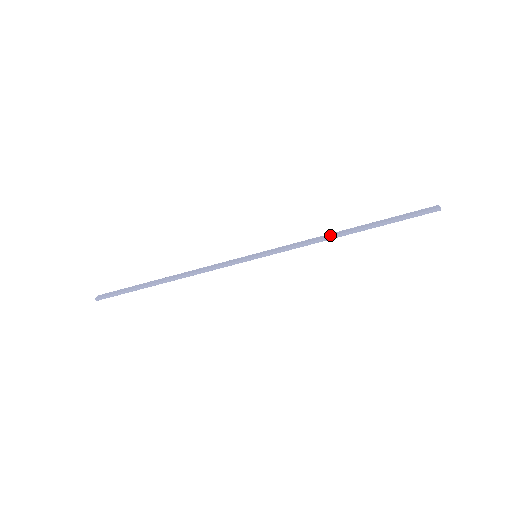
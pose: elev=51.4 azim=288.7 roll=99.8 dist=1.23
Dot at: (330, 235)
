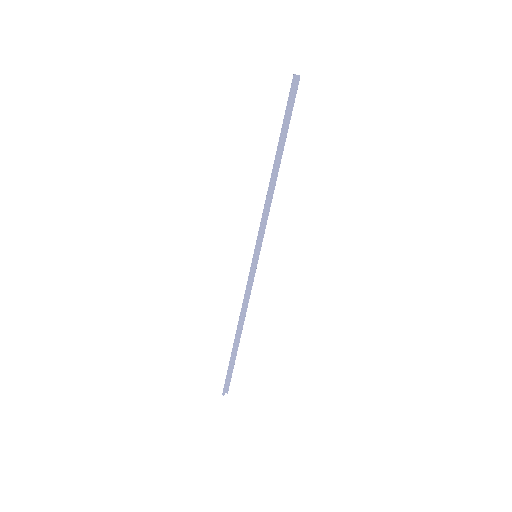
Dot at: (270, 185)
